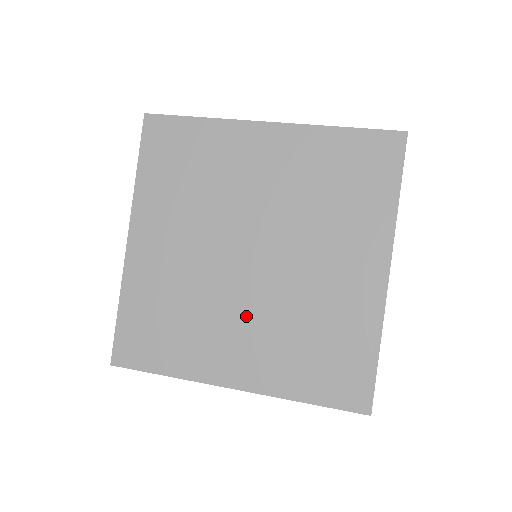
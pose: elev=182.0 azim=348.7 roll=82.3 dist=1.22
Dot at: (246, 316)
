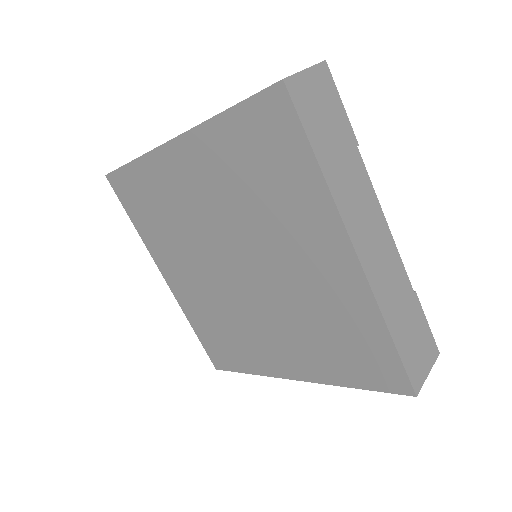
Dot at: (268, 322)
